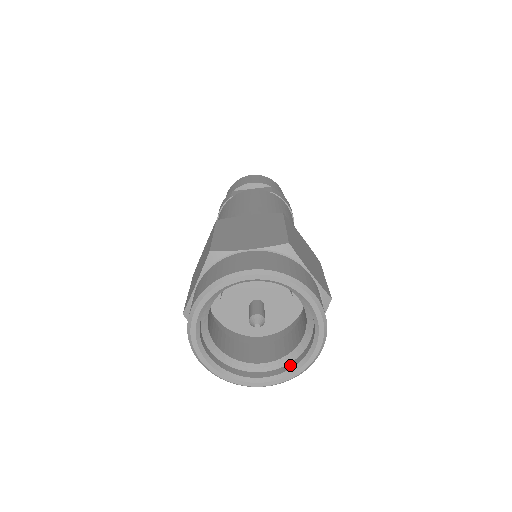
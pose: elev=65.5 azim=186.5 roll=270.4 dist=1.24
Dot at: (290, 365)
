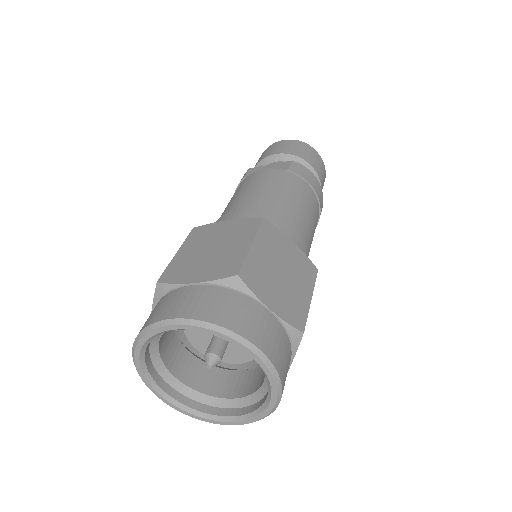
Dot at: (253, 407)
